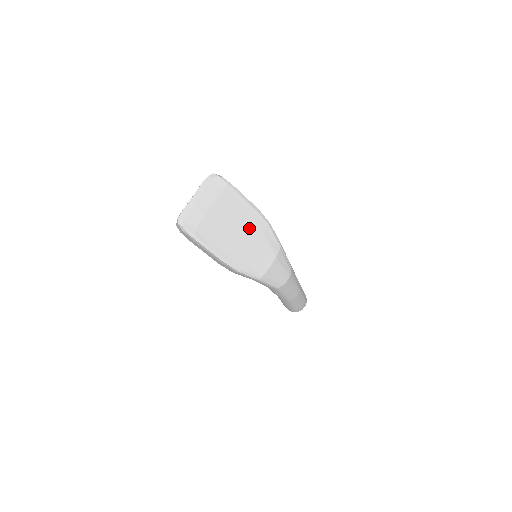
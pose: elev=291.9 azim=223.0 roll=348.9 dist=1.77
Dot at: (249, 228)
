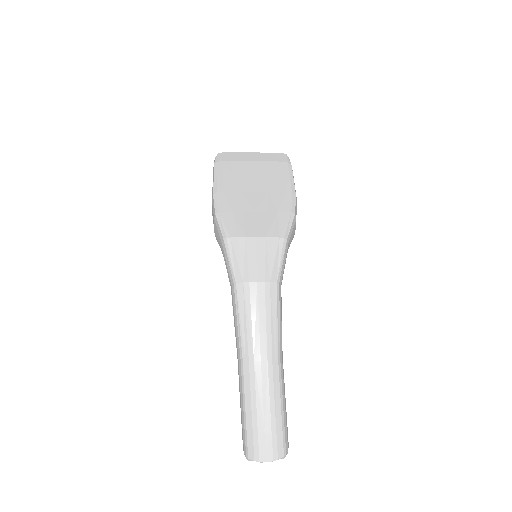
Dot at: (268, 197)
